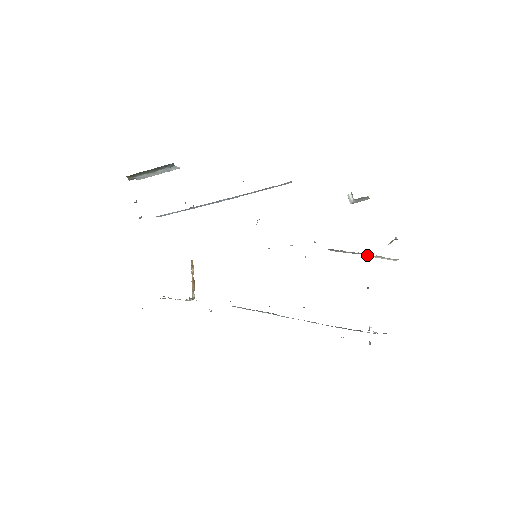
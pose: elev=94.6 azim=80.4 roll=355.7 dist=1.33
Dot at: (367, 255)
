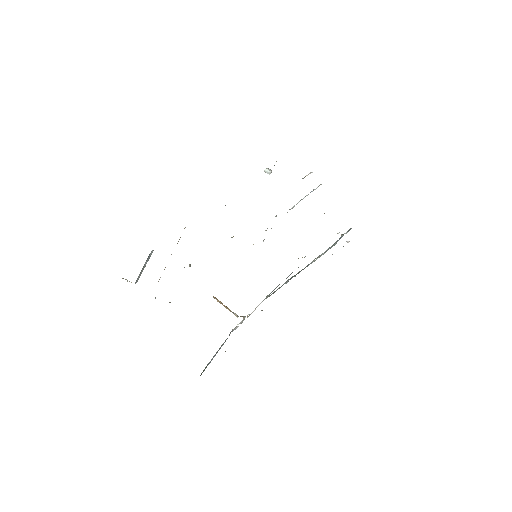
Dot at: (305, 196)
